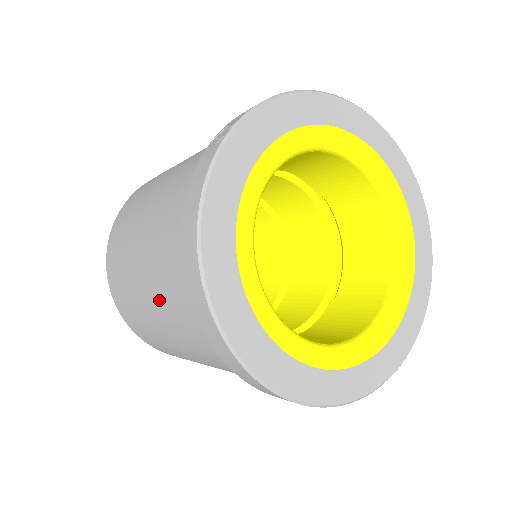
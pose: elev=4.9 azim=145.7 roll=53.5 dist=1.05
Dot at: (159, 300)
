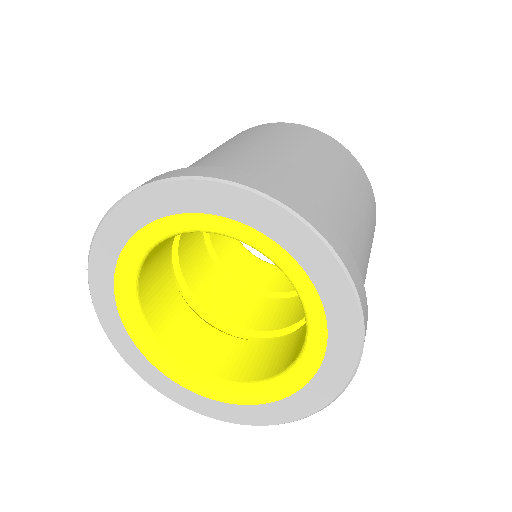
Dot at: occluded
